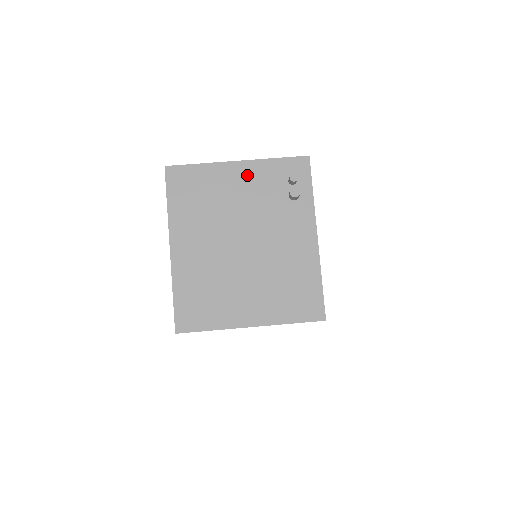
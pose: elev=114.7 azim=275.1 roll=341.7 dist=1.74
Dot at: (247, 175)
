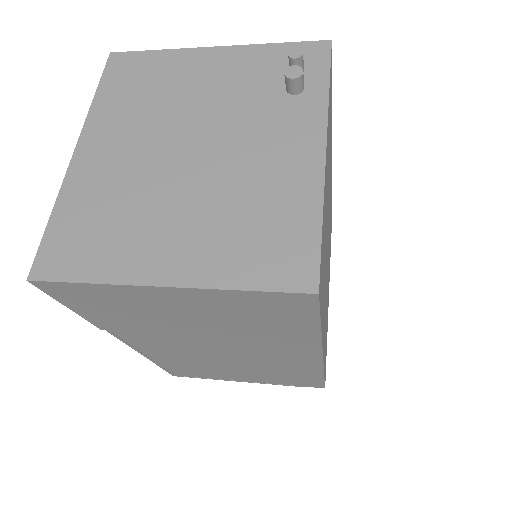
Dot at: (225, 63)
